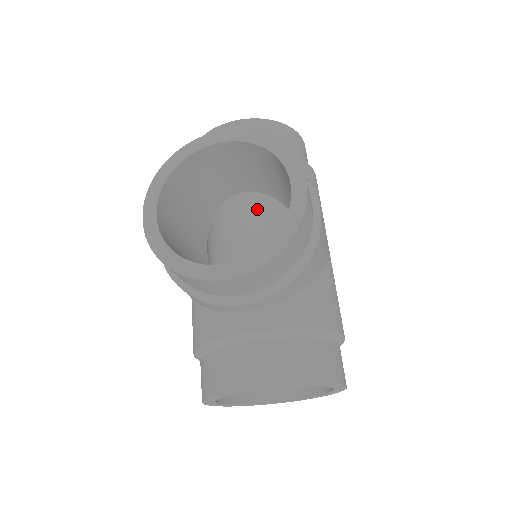
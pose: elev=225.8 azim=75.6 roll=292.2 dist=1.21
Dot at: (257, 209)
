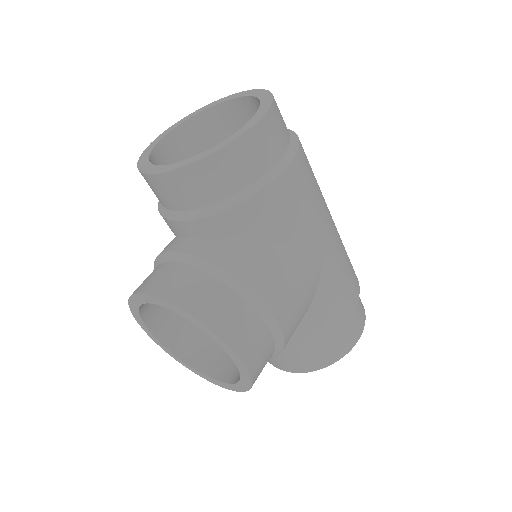
Dot at: occluded
